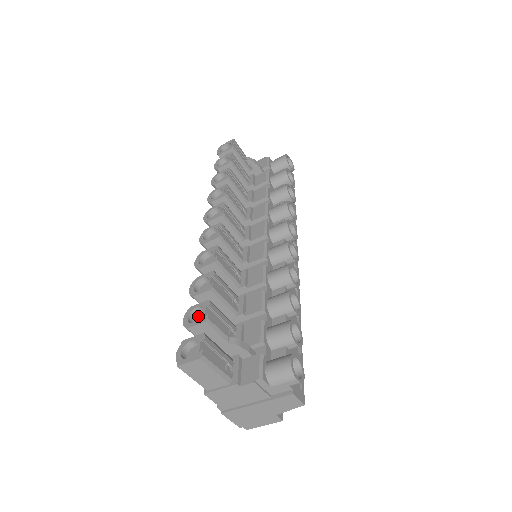
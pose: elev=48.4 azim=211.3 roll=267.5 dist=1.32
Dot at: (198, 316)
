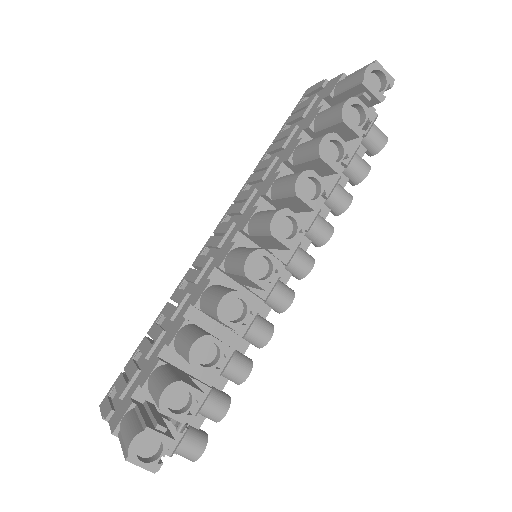
Dot at: (177, 390)
